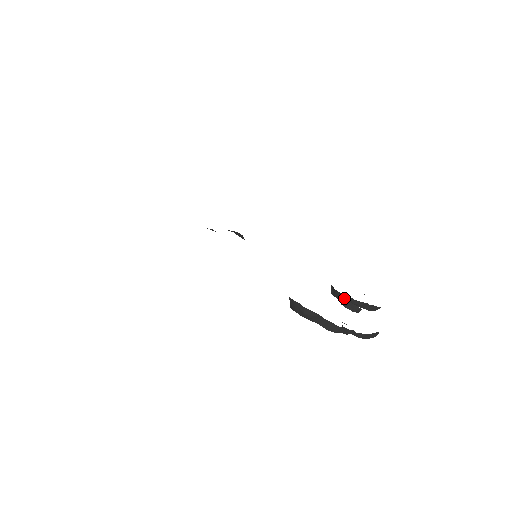
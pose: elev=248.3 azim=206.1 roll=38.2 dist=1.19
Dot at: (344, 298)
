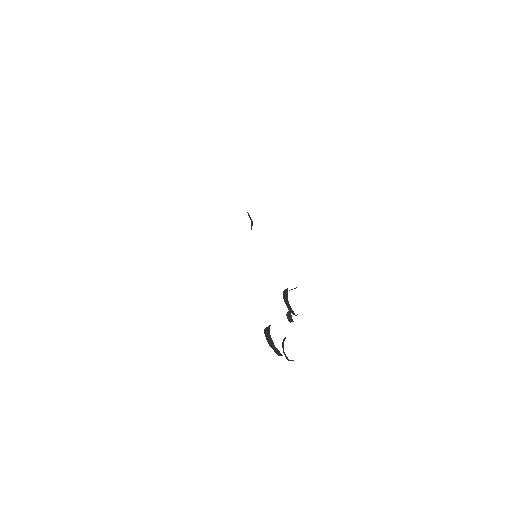
Dot at: occluded
